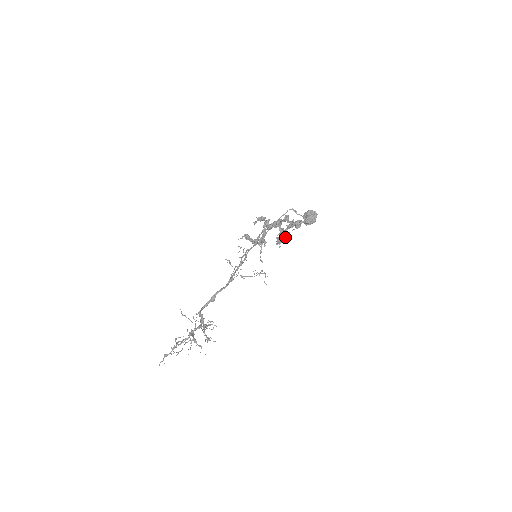
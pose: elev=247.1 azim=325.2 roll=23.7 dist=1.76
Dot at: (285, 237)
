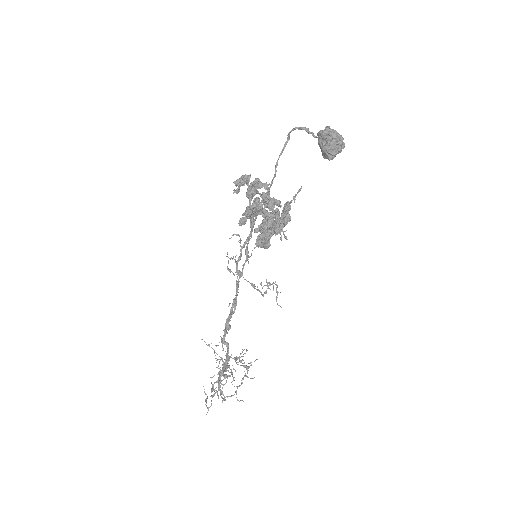
Dot at: (284, 217)
